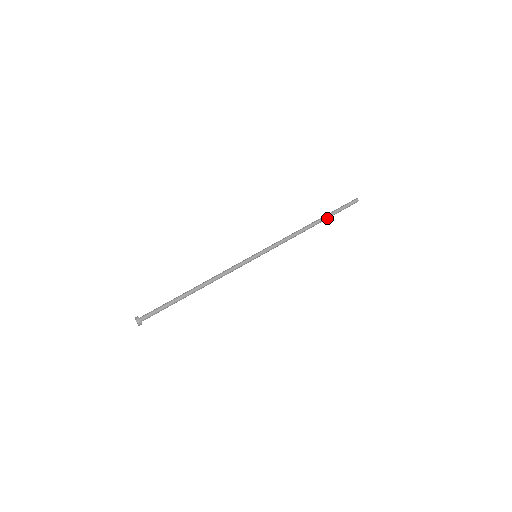
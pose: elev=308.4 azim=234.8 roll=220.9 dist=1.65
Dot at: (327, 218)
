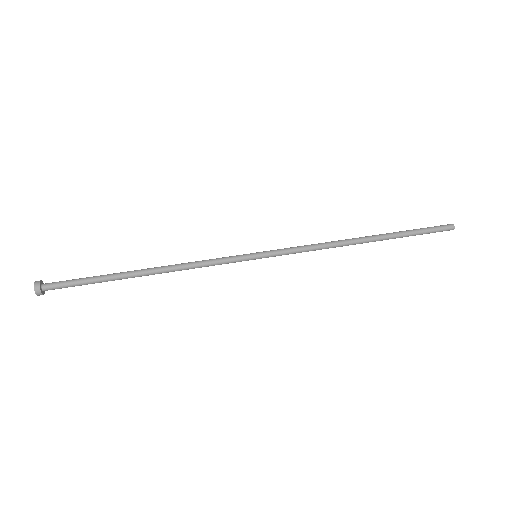
Dot at: (392, 236)
